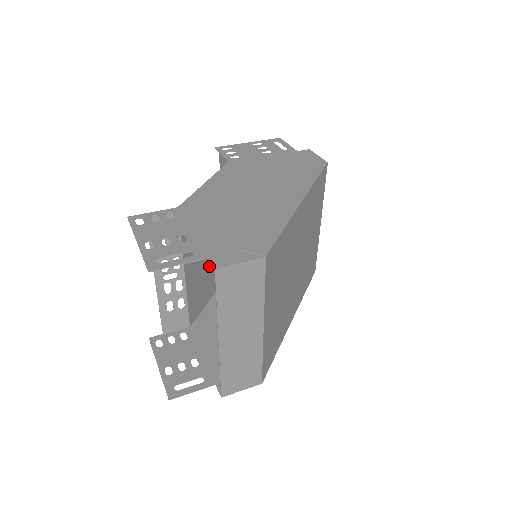
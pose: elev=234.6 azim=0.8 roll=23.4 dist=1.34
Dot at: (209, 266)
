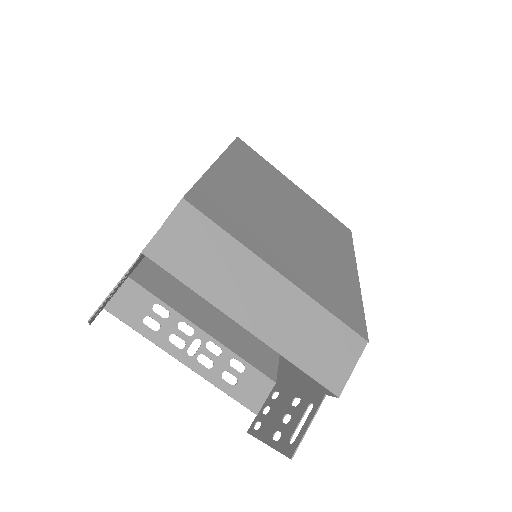
Dot at: occluded
